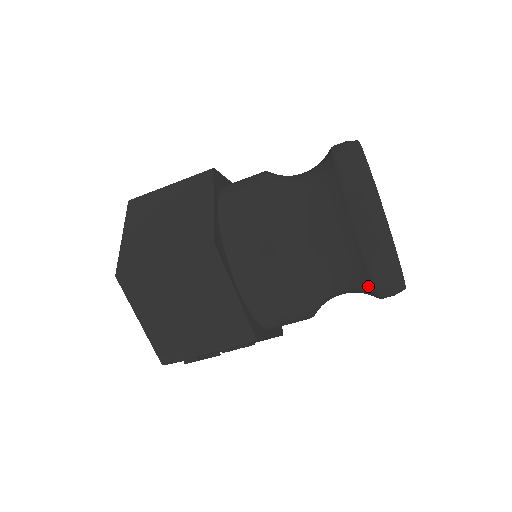
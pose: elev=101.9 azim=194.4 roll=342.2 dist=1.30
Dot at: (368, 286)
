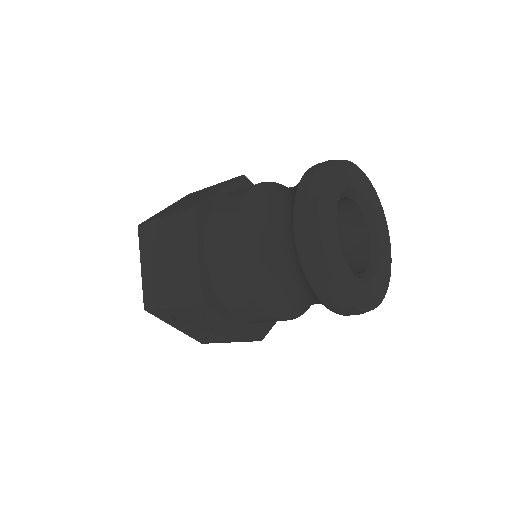
Dot at: (305, 280)
